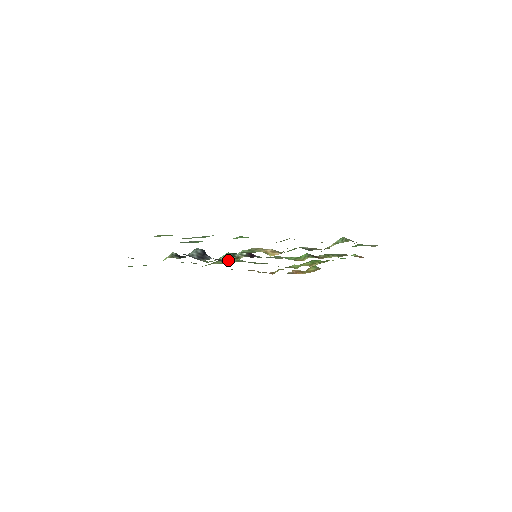
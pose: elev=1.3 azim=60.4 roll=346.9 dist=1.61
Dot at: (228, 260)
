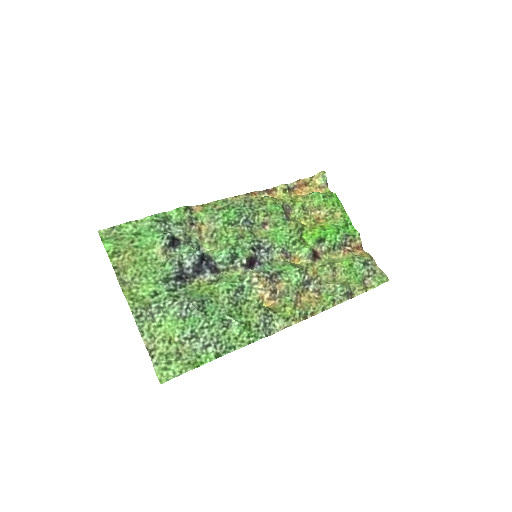
Dot at: (224, 268)
